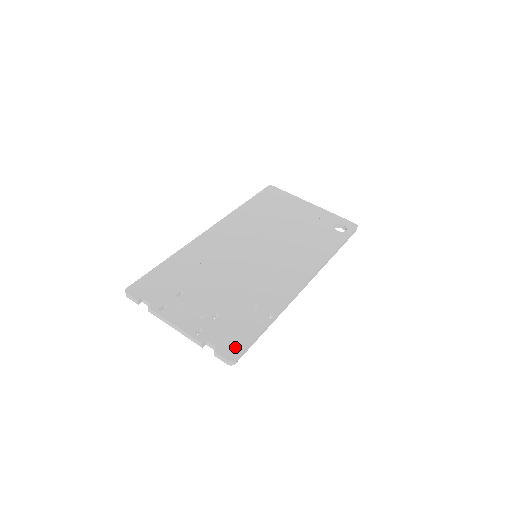
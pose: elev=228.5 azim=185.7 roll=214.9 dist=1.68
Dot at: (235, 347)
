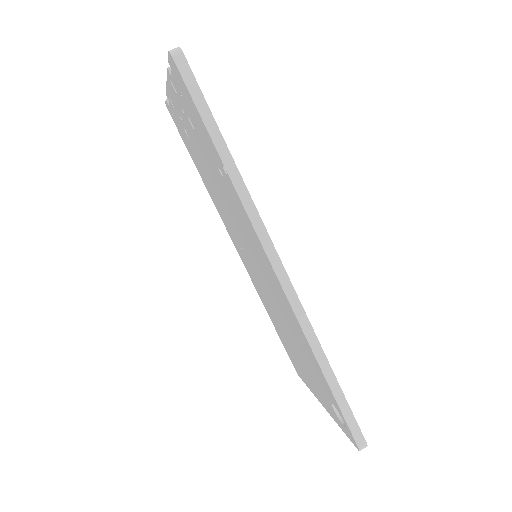
Dot at: occluded
